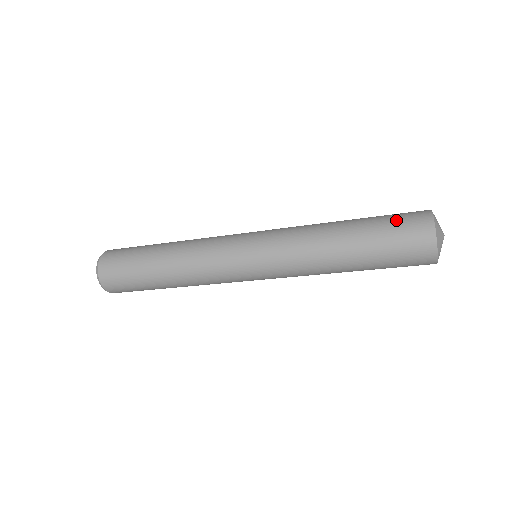
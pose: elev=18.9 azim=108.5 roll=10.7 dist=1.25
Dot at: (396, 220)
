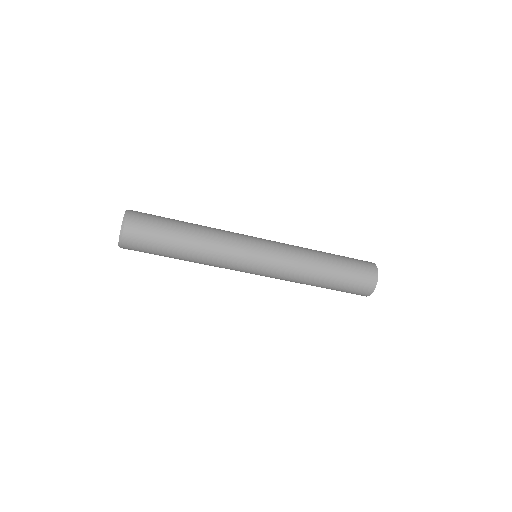
Dot at: occluded
